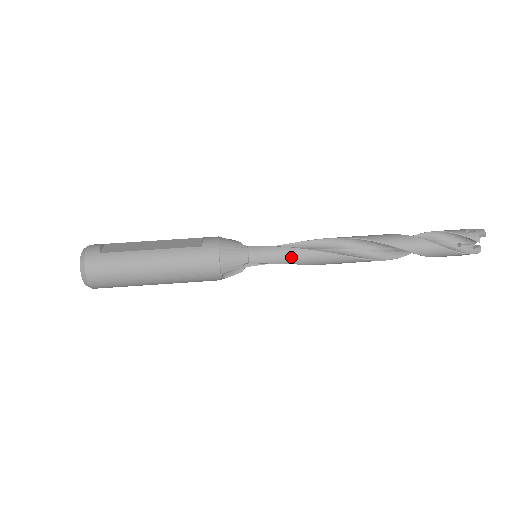
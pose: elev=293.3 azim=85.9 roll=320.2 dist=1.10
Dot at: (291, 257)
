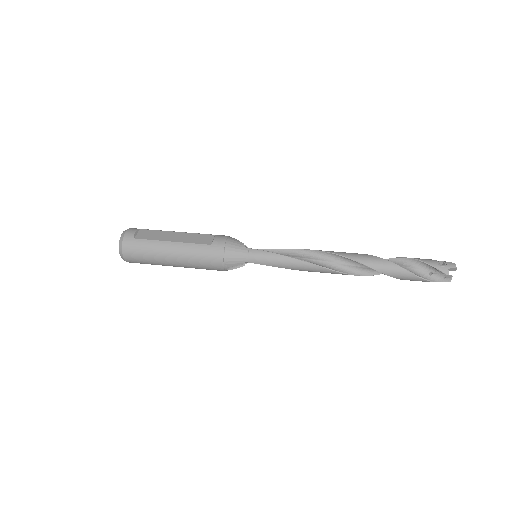
Dot at: (282, 263)
